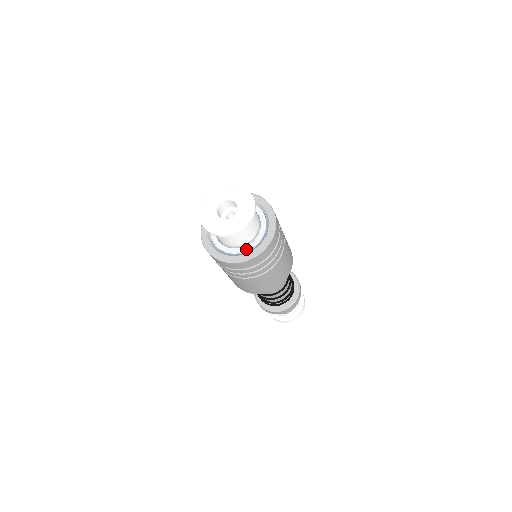
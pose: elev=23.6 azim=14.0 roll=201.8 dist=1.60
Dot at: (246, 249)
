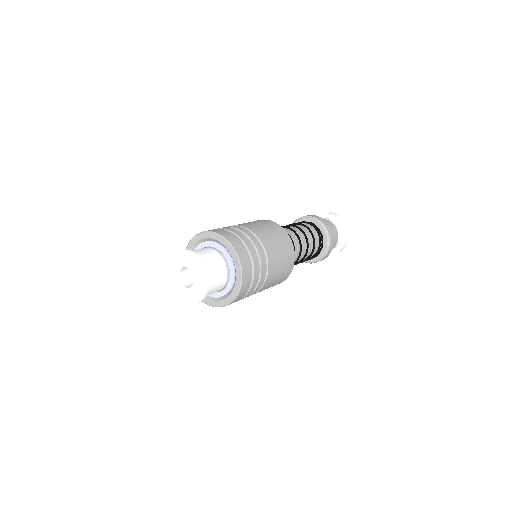
Dot at: occluded
